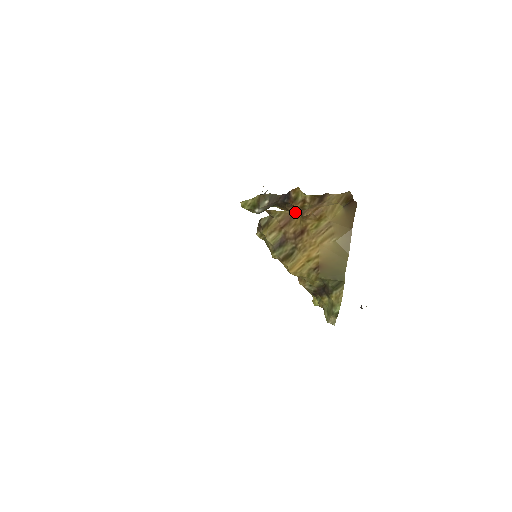
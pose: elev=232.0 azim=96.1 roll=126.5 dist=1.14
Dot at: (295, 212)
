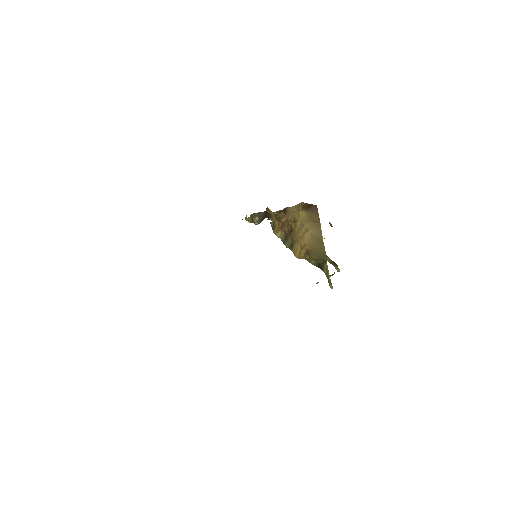
Dot at: occluded
